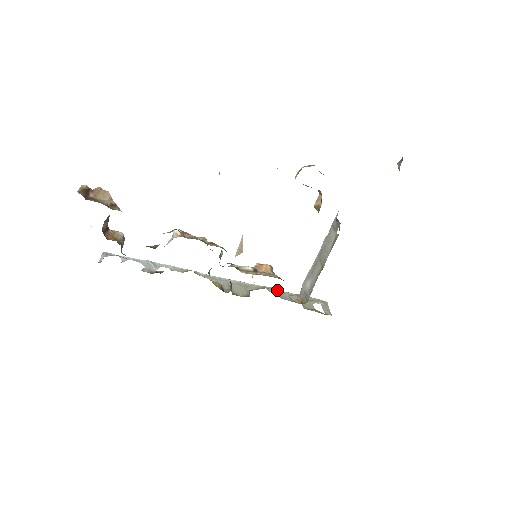
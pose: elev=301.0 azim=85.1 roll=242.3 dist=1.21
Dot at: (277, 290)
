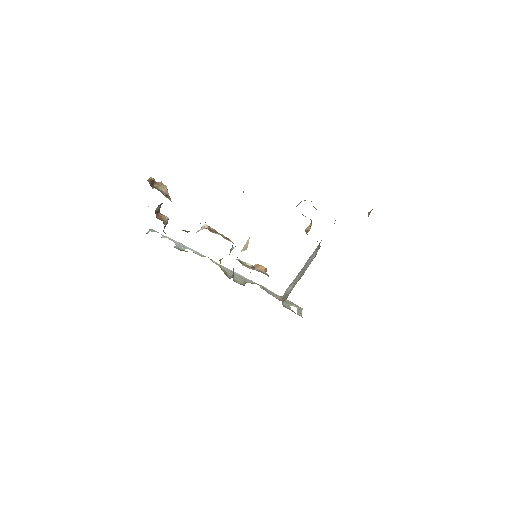
Dot at: occluded
